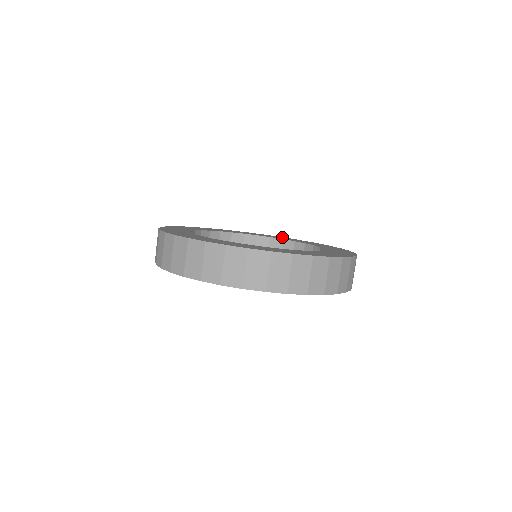
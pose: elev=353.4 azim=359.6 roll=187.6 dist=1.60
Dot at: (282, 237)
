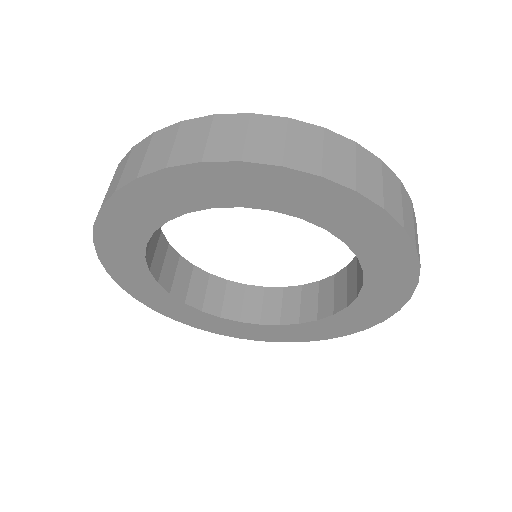
Dot at: occluded
